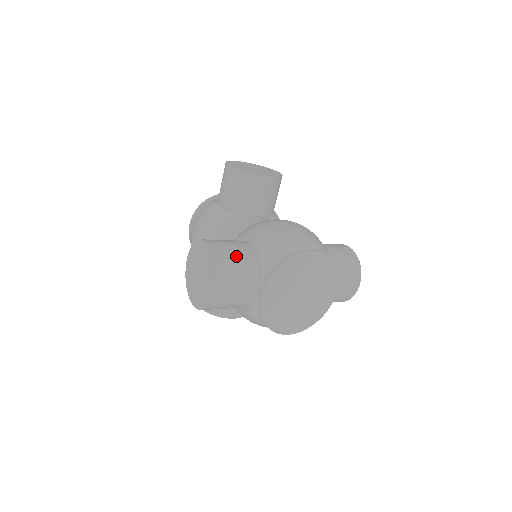
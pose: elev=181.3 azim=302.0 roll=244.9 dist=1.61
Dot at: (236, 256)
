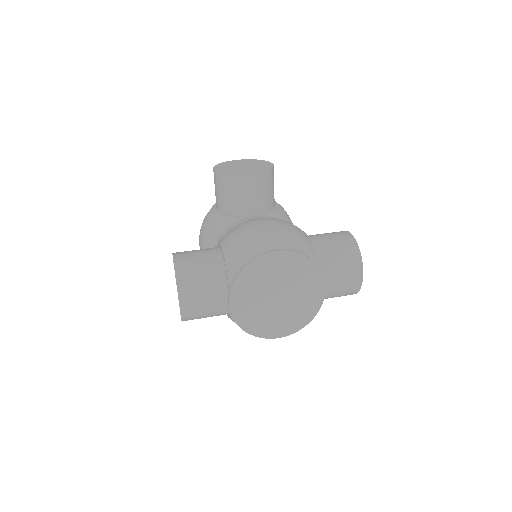
Dot at: (201, 266)
